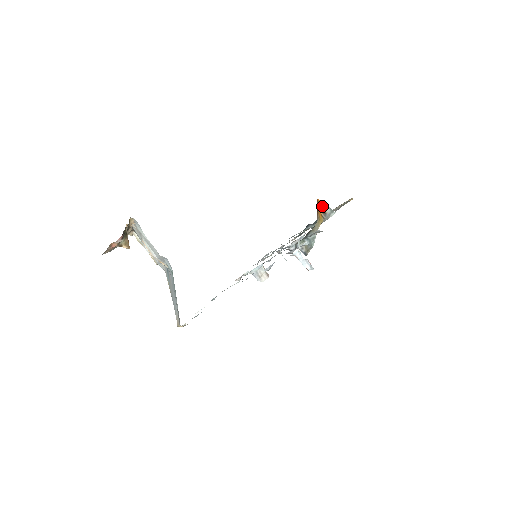
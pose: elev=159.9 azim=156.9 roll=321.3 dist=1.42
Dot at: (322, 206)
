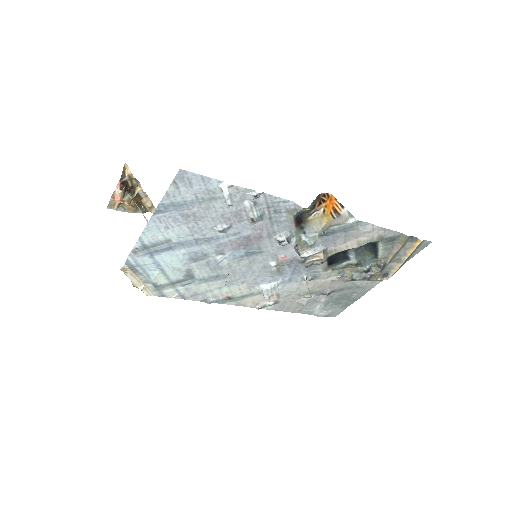
Dot at: (335, 204)
